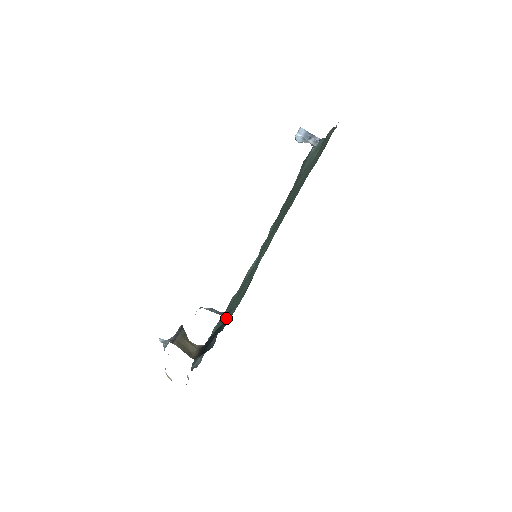
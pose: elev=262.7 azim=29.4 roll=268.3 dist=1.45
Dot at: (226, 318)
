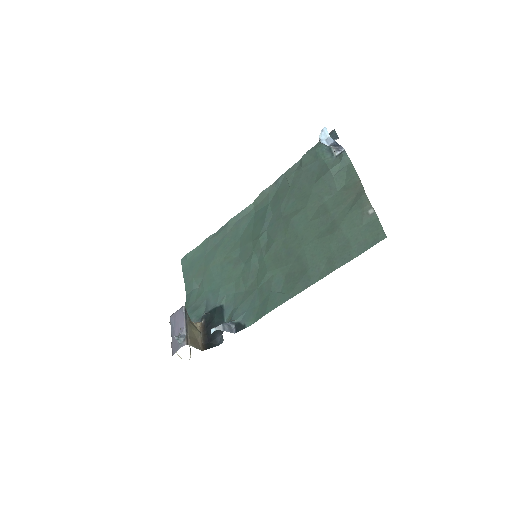
Dot at: (219, 295)
